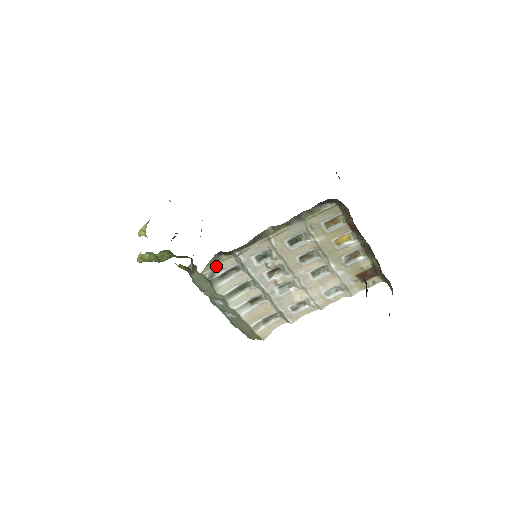
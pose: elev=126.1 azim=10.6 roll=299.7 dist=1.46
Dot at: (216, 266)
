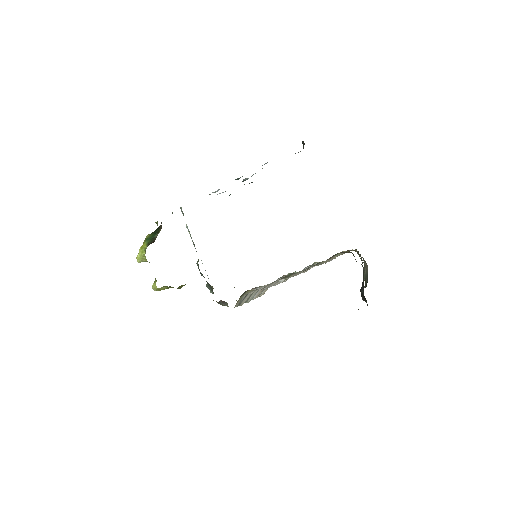
Dot at: (242, 297)
